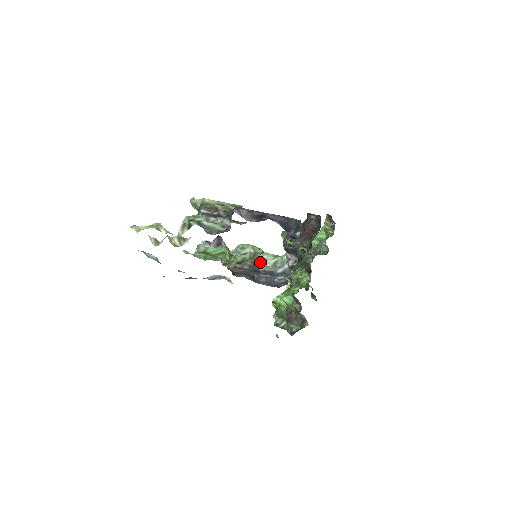
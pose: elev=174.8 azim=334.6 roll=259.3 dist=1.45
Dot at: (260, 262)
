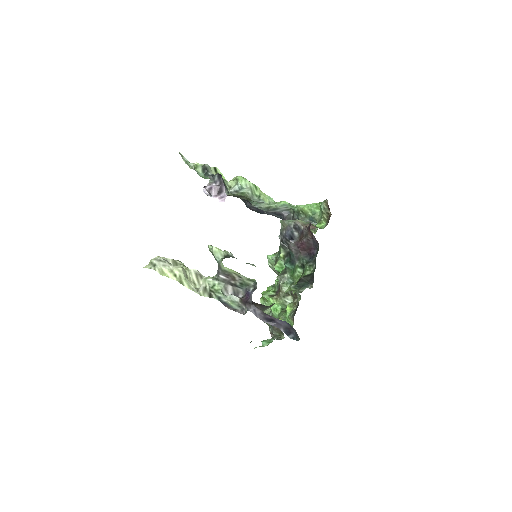
Dot at: (255, 202)
